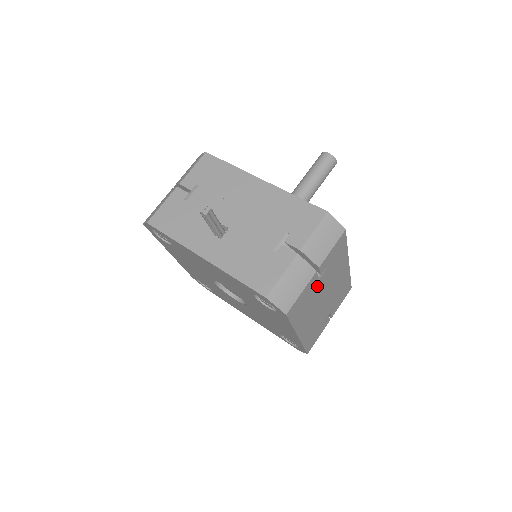
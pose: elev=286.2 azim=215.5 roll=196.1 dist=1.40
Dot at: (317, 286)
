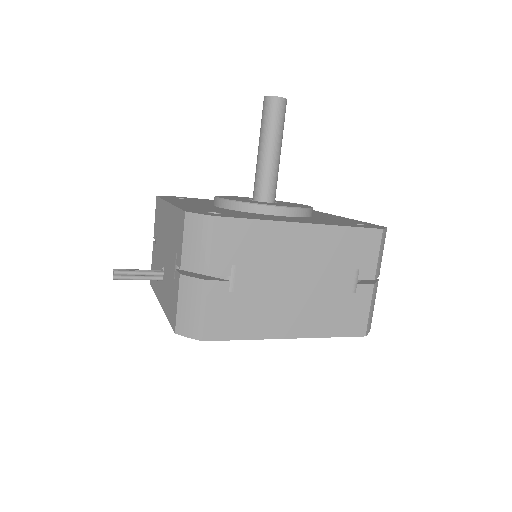
Dot at: (243, 286)
